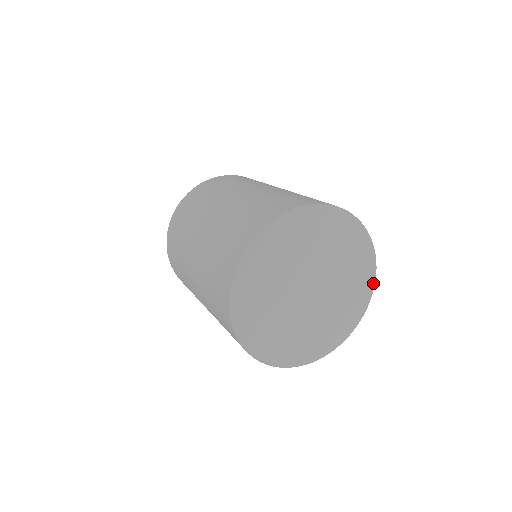
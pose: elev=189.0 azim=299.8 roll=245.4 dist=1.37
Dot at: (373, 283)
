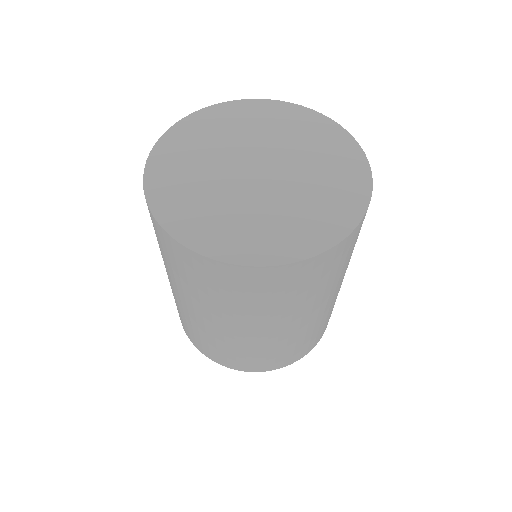
Dot at: (365, 162)
